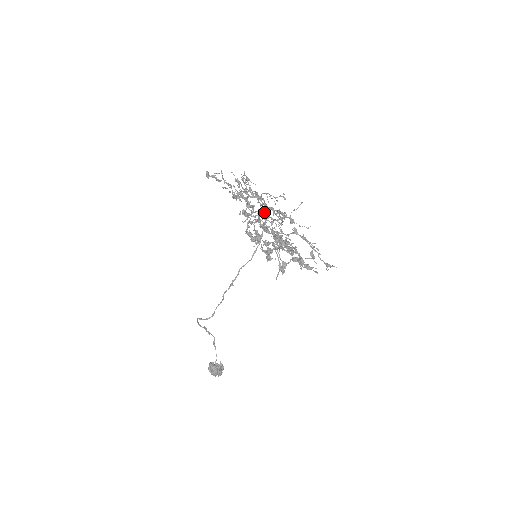
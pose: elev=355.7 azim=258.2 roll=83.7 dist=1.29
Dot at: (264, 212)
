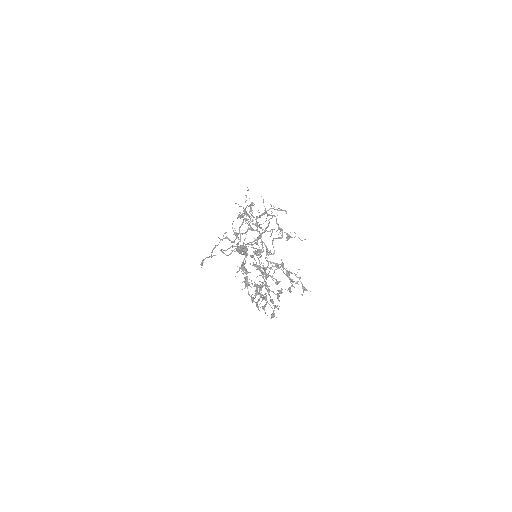
Dot at: (257, 254)
